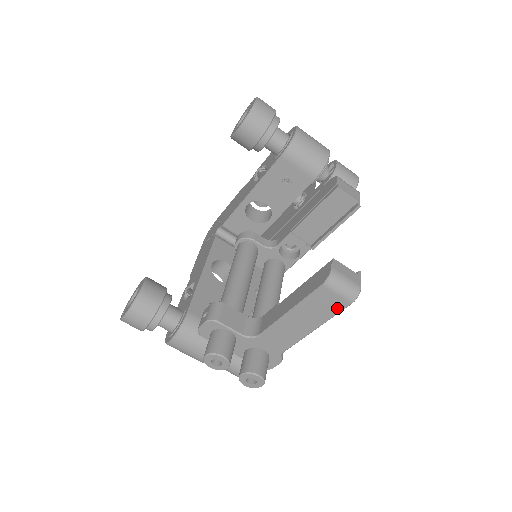
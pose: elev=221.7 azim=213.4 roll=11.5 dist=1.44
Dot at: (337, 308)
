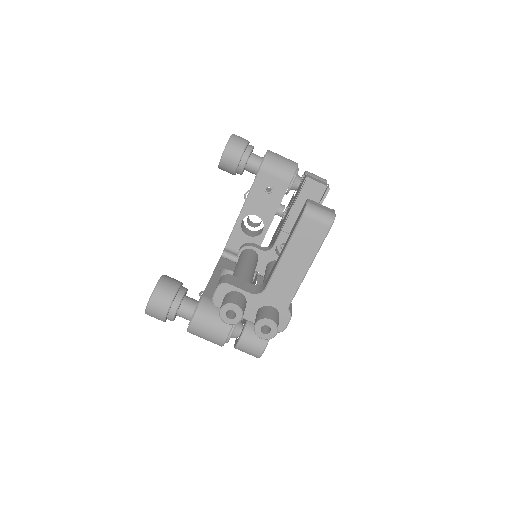
Dot at: (320, 236)
